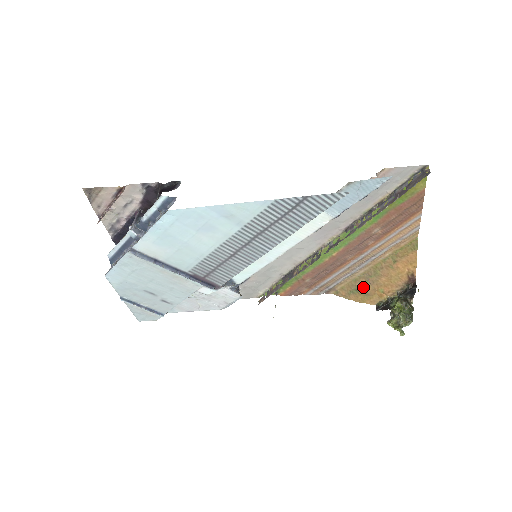
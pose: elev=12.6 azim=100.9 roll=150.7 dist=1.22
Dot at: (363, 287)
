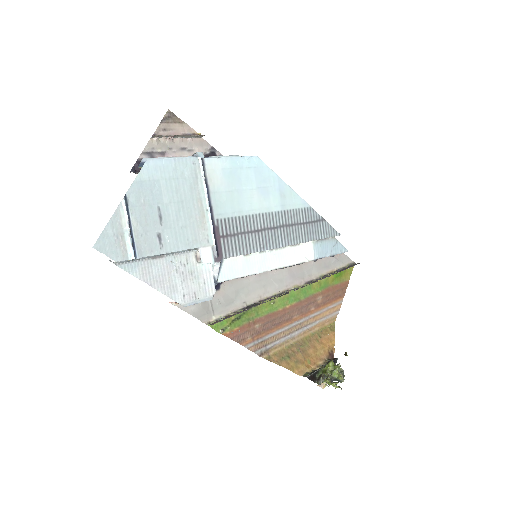
Dot at: (294, 355)
